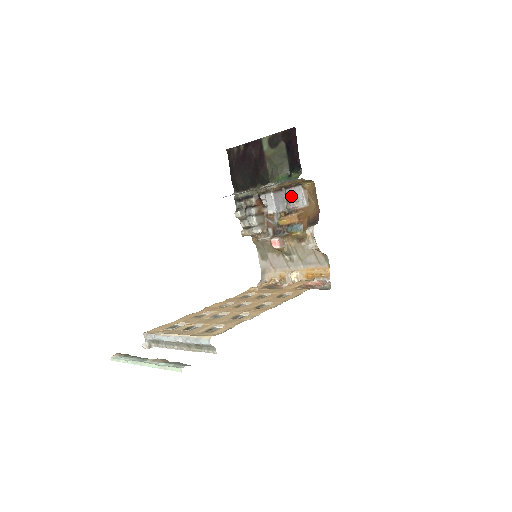
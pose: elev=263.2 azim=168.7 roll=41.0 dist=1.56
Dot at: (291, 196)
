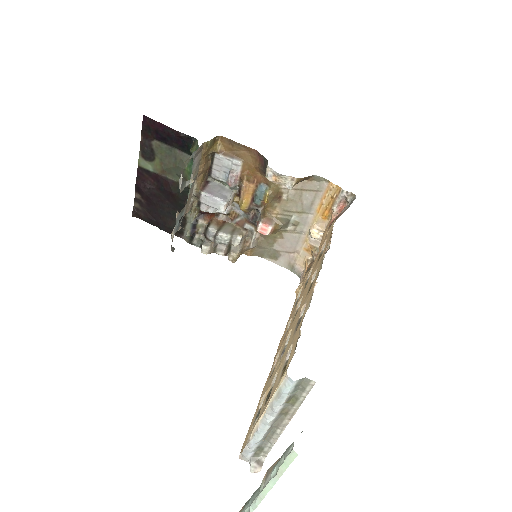
Dot at: (221, 175)
